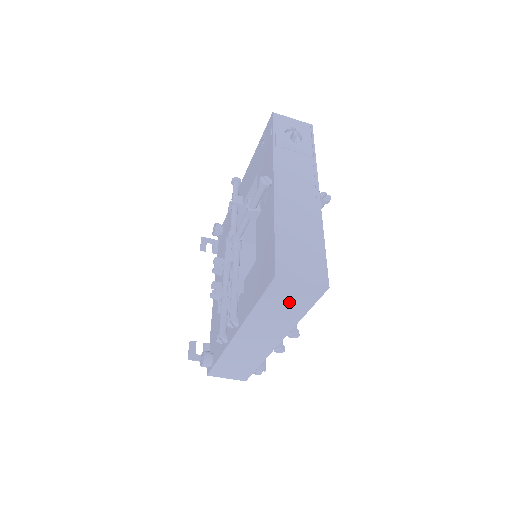
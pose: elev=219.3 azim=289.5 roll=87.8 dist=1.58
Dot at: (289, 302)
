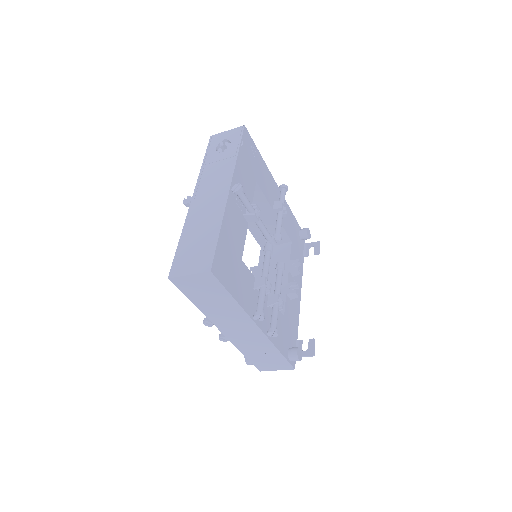
Dot at: (208, 293)
